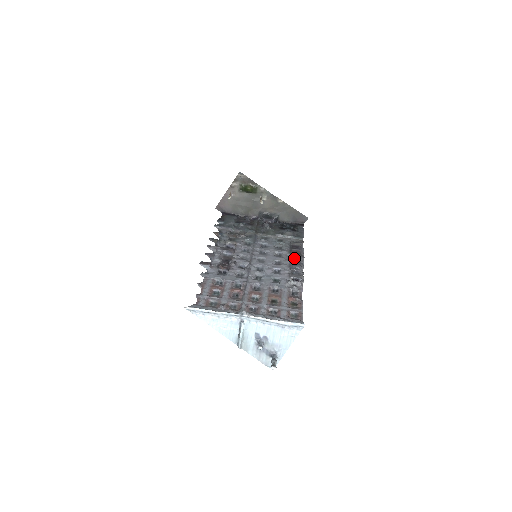
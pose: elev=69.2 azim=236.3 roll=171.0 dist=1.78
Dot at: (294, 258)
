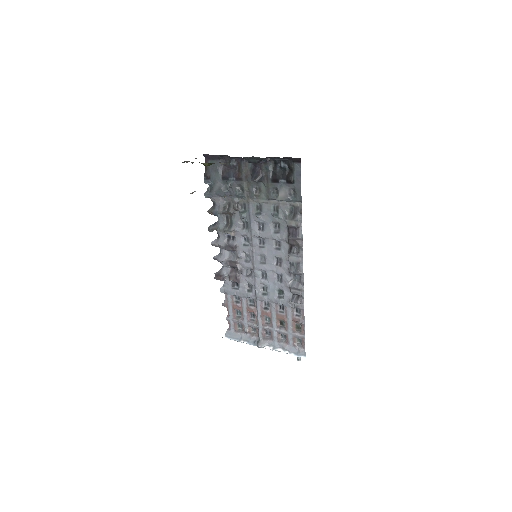
Dot at: (292, 258)
